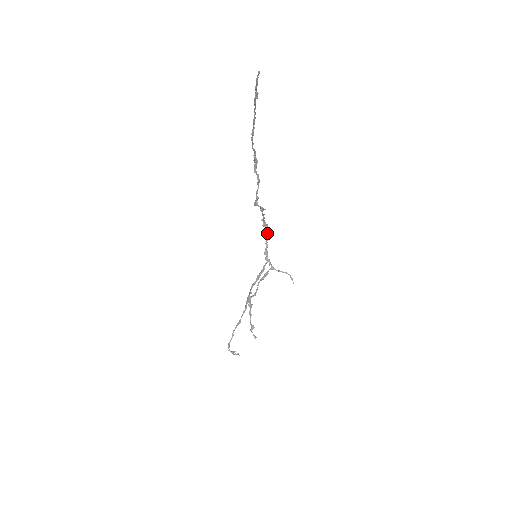
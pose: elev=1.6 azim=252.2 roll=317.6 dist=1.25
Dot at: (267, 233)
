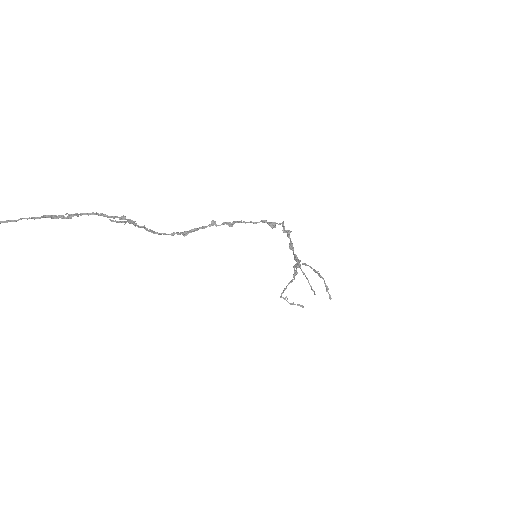
Dot at: (284, 229)
